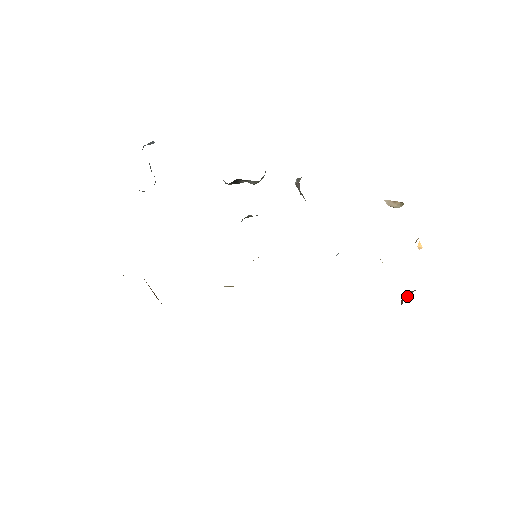
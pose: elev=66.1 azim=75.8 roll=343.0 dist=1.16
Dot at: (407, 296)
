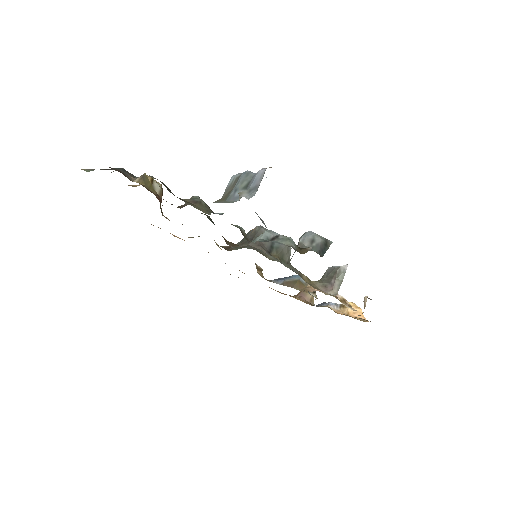
Dot at: (306, 298)
